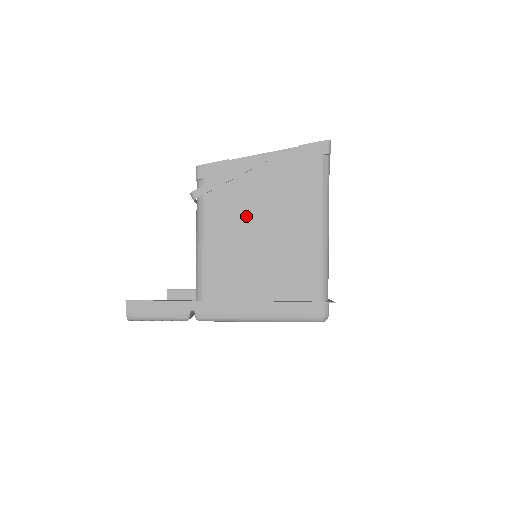
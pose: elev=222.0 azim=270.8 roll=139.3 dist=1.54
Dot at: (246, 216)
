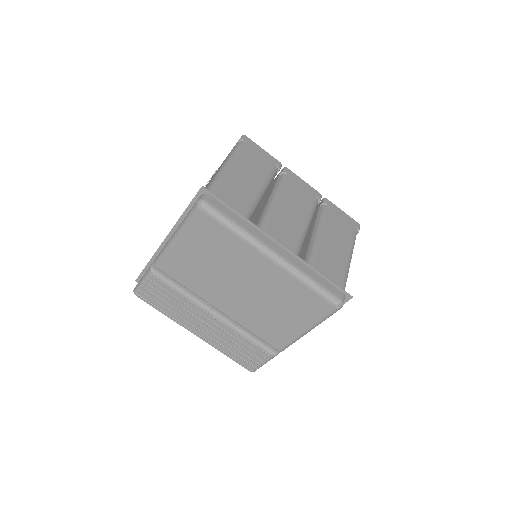
Dot at: occluded
